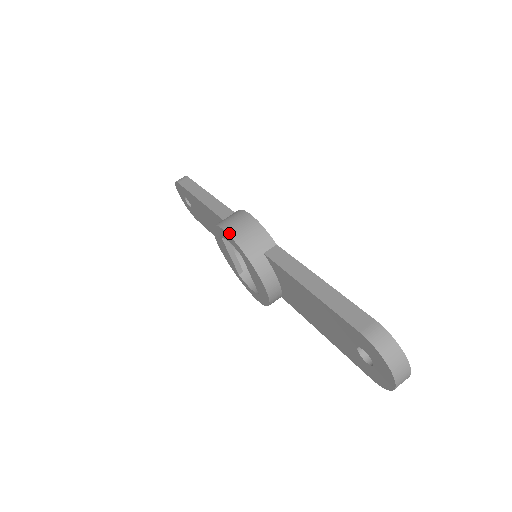
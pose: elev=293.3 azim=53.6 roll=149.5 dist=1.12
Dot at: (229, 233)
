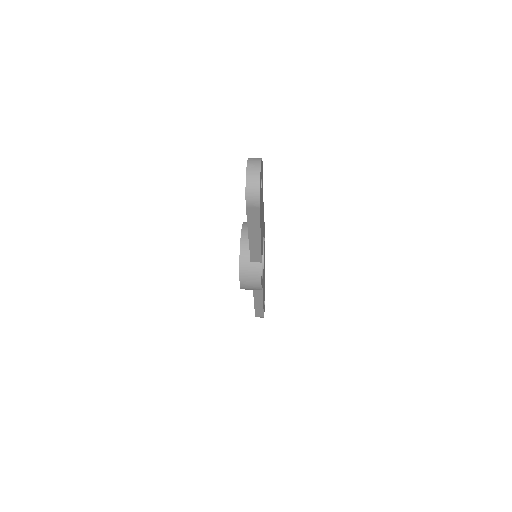
Dot at: occluded
